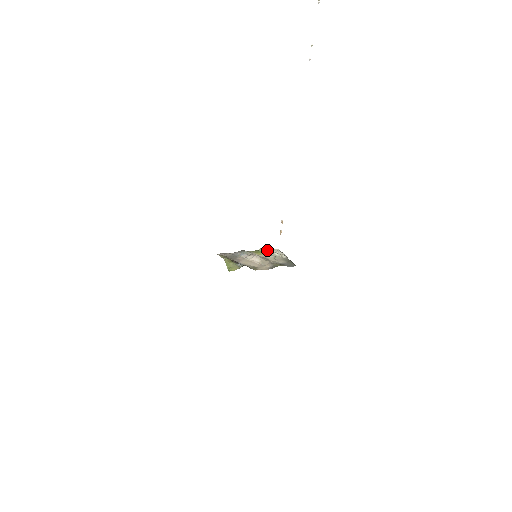
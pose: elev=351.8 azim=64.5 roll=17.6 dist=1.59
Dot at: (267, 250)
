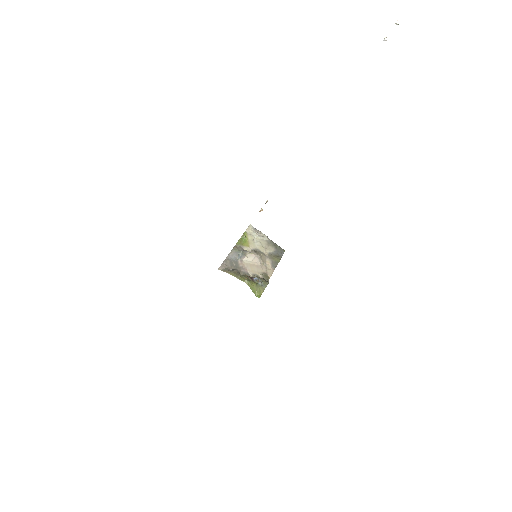
Dot at: (246, 233)
